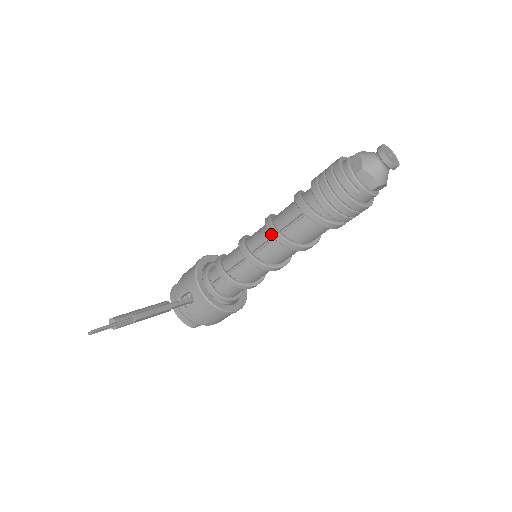
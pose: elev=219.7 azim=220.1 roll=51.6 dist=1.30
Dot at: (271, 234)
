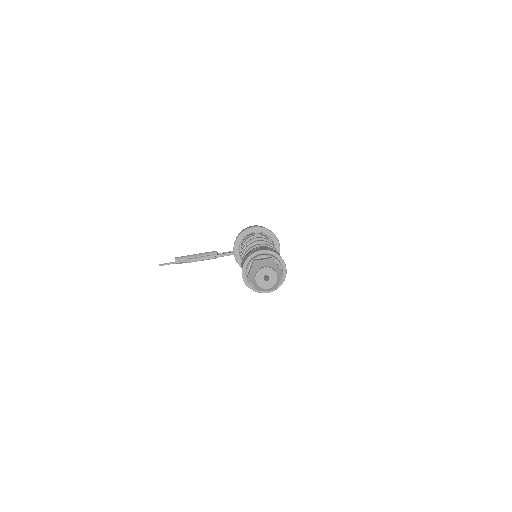
Dot at: (241, 261)
